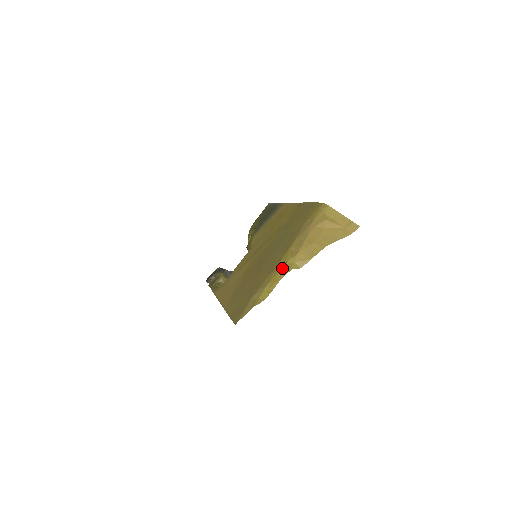
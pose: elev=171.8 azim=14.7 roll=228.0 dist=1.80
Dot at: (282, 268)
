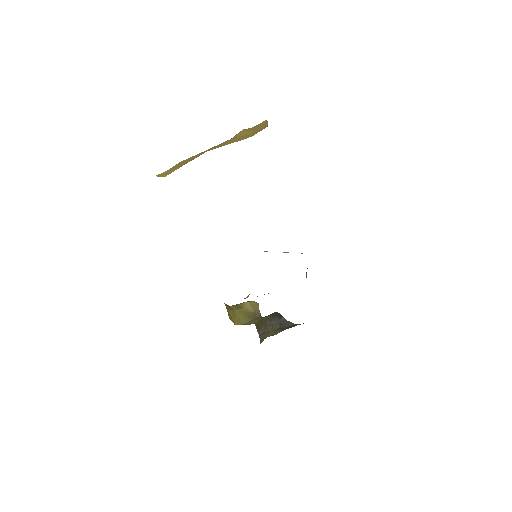
Dot at: occluded
